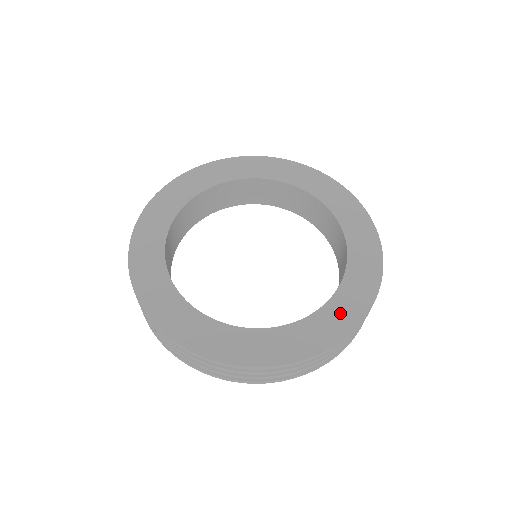
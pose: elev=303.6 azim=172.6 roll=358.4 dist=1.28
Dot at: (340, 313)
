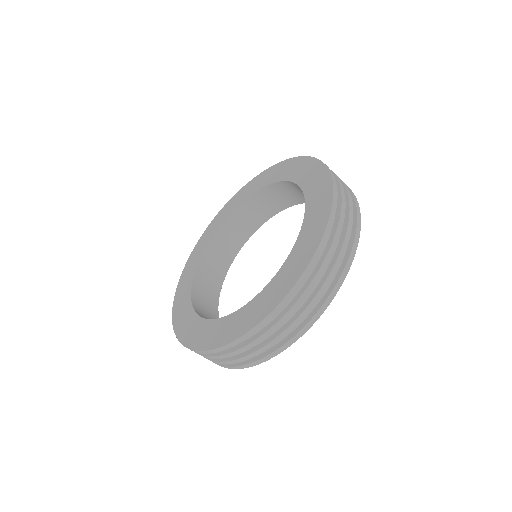
Dot at: (311, 229)
